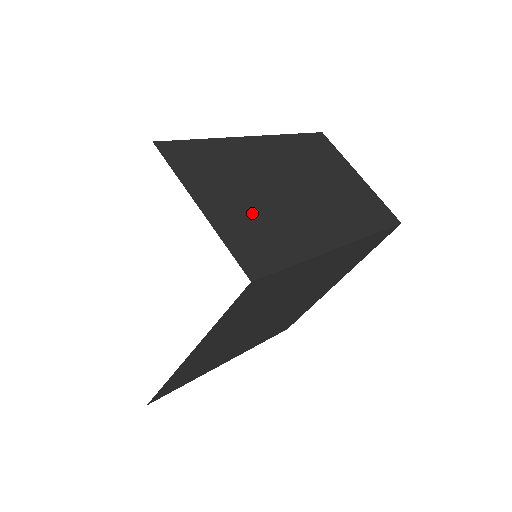
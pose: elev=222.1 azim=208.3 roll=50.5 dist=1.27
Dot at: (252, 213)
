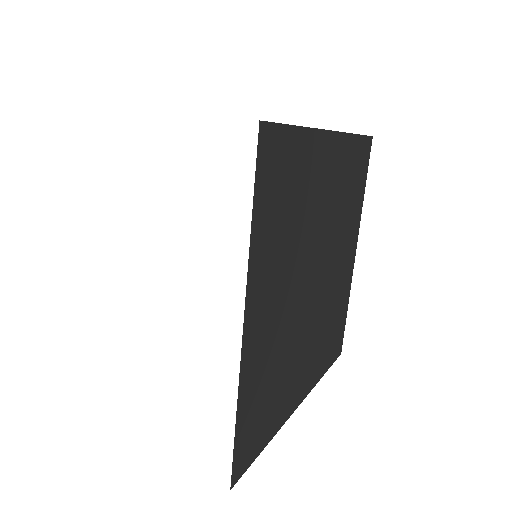
Dot at: occluded
